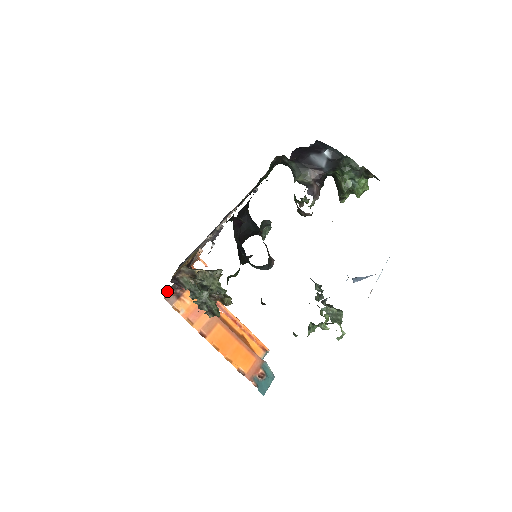
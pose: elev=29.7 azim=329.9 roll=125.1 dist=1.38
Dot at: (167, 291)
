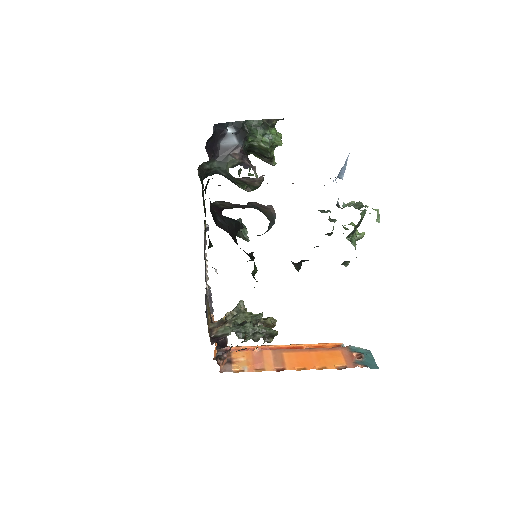
Dot at: occluded
